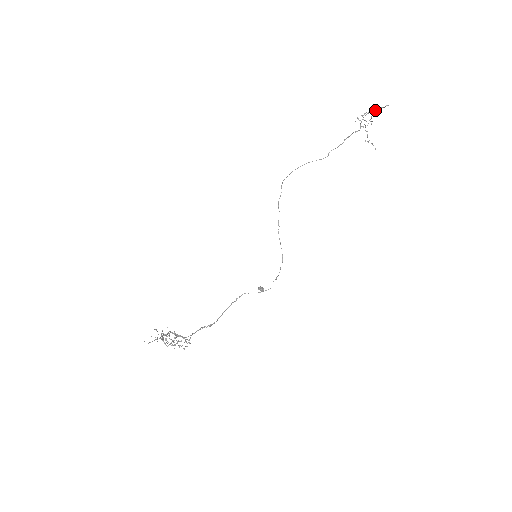
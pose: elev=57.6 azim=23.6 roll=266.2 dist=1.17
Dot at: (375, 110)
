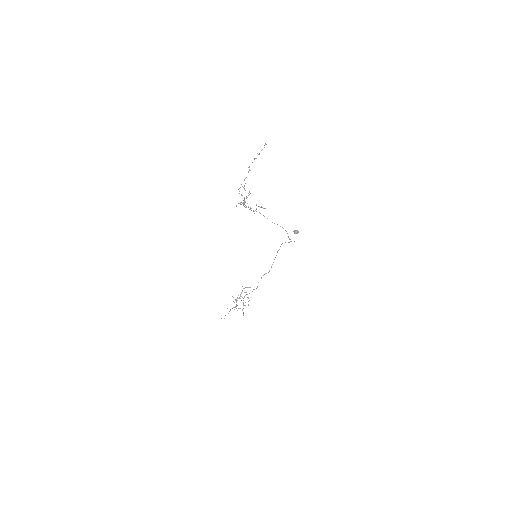
Dot at: occluded
